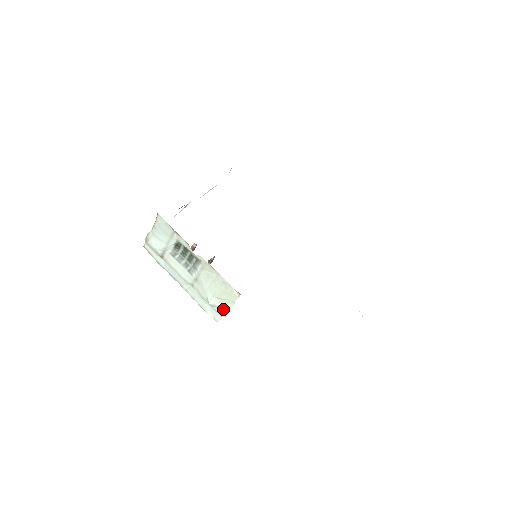
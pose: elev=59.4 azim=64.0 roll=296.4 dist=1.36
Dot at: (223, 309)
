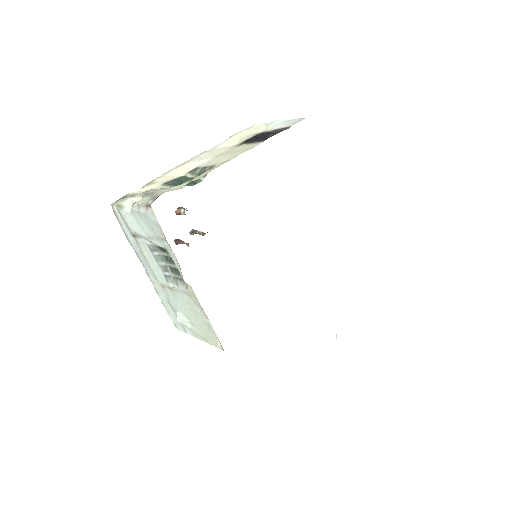
Dot at: (192, 332)
